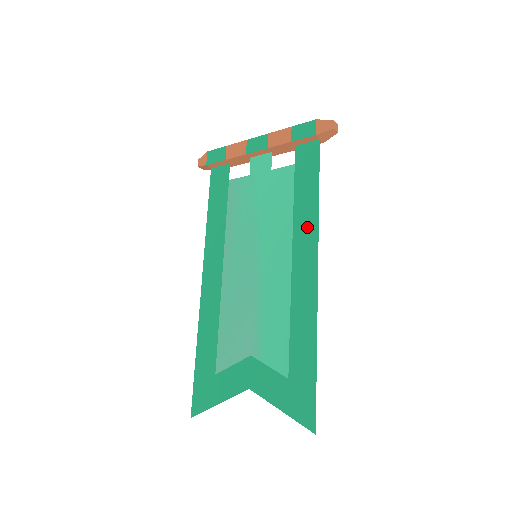
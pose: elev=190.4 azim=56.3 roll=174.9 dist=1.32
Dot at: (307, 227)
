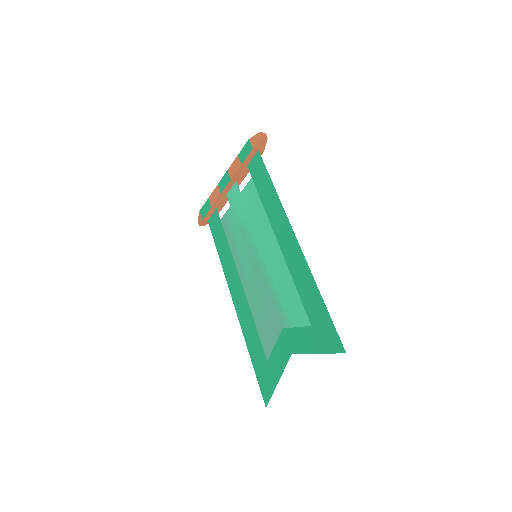
Dot at: (276, 211)
